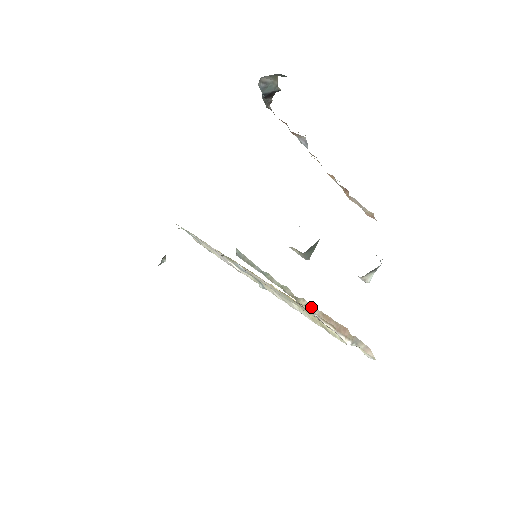
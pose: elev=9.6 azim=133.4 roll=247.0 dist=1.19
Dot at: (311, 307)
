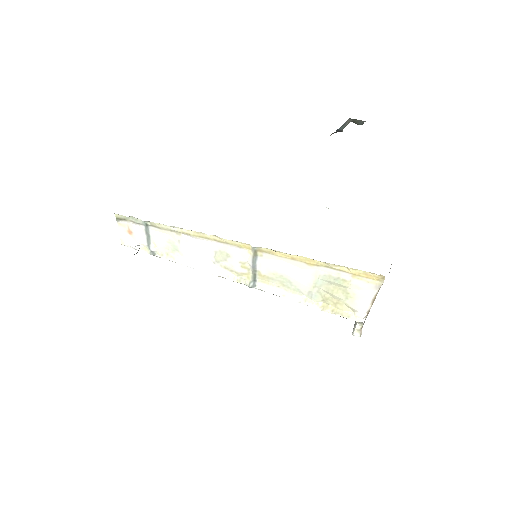
Dot at: occluded
